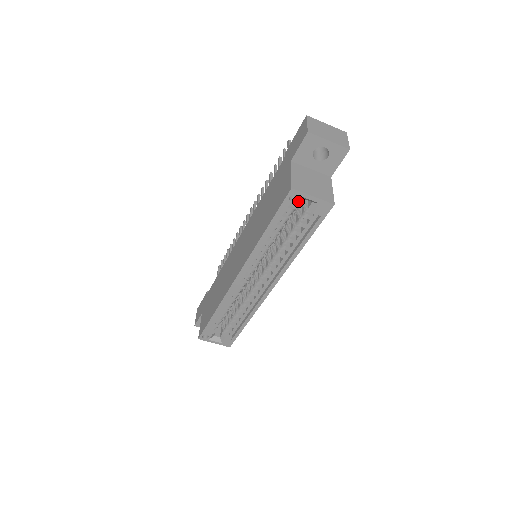
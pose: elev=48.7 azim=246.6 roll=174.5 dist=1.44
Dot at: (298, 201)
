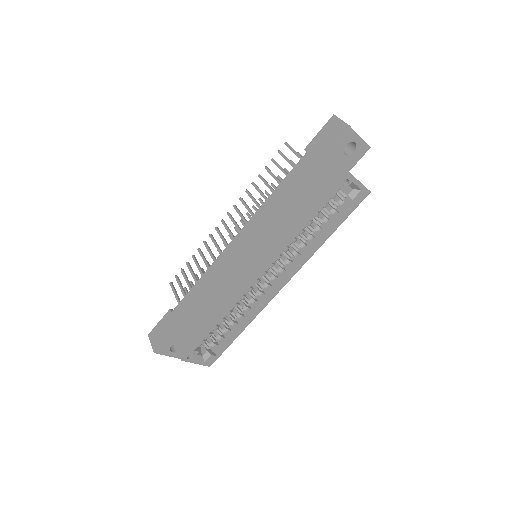
Dot at: occluded
